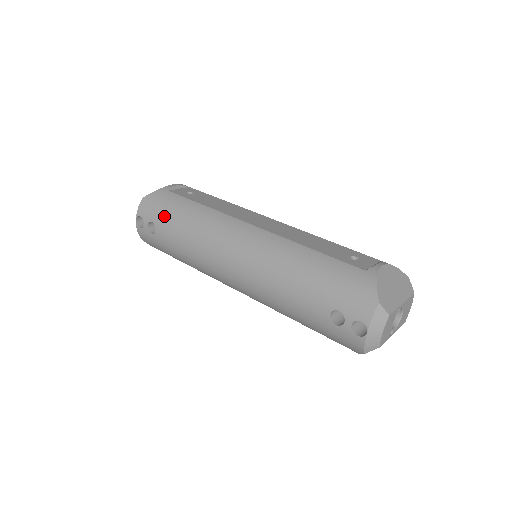
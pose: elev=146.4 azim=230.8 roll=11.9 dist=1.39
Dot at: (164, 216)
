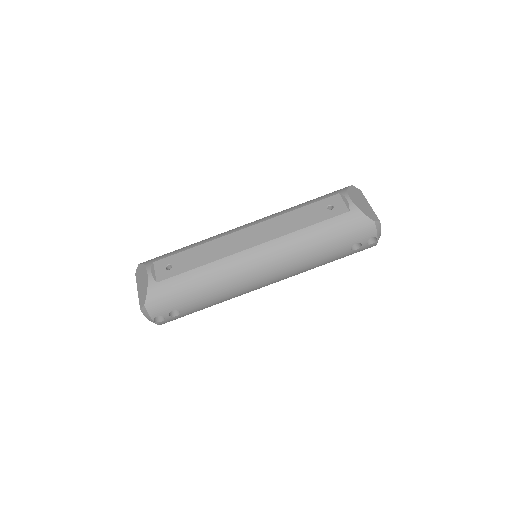
Dot at: (181, 300)
